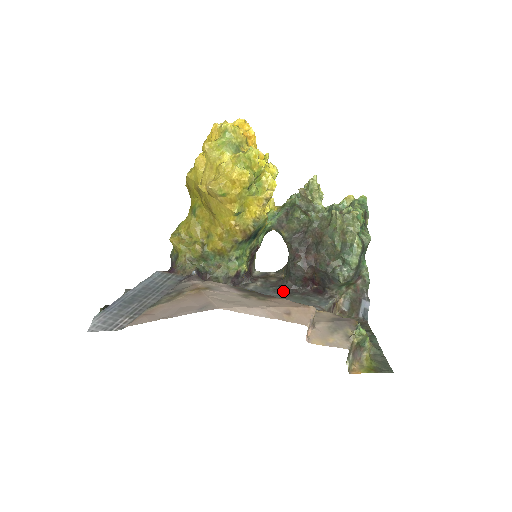
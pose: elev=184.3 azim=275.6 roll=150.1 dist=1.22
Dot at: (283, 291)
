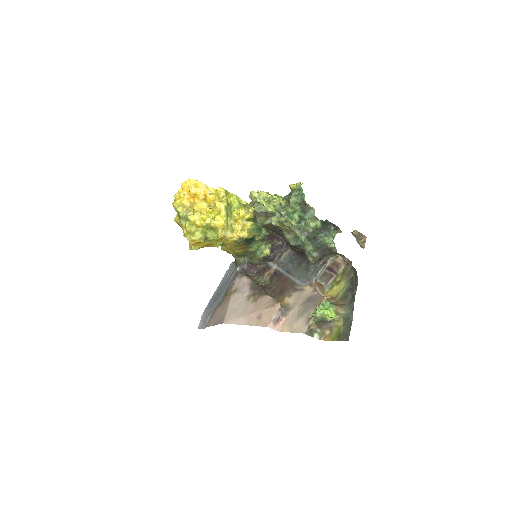
Dot at: (297, 261)
